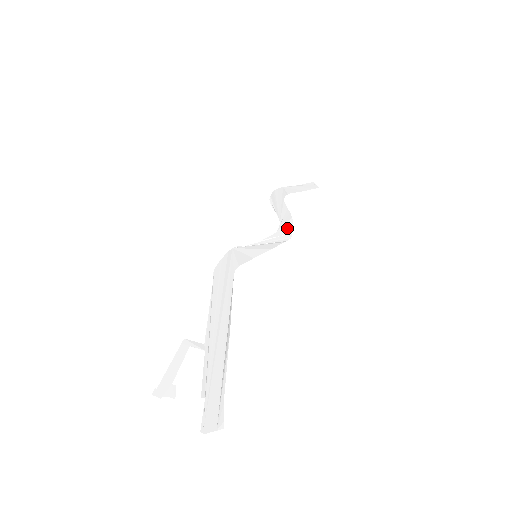
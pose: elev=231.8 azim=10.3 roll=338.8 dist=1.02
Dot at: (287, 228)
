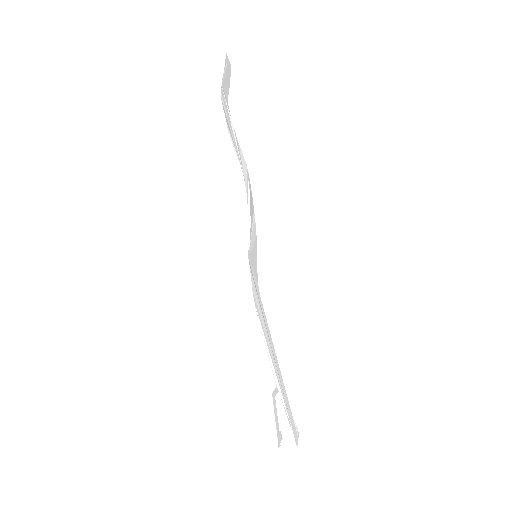
Dot at: (250, 188)
